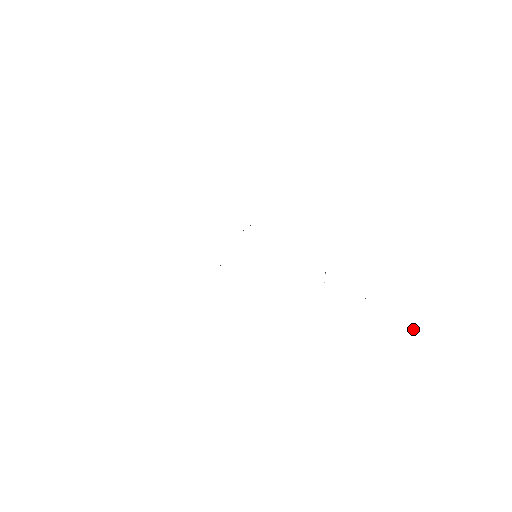
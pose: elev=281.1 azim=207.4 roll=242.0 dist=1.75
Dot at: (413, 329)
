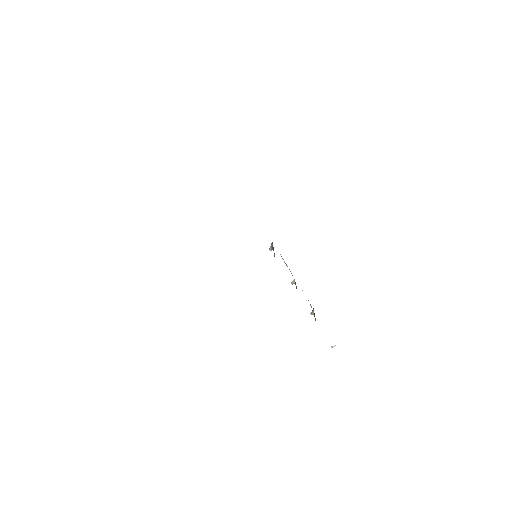
Dot at: (333, 346)
